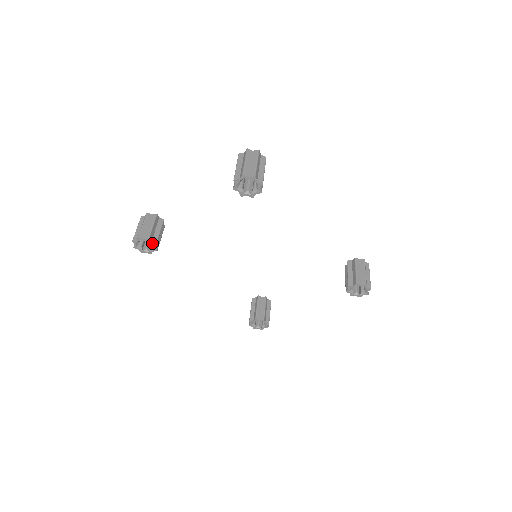
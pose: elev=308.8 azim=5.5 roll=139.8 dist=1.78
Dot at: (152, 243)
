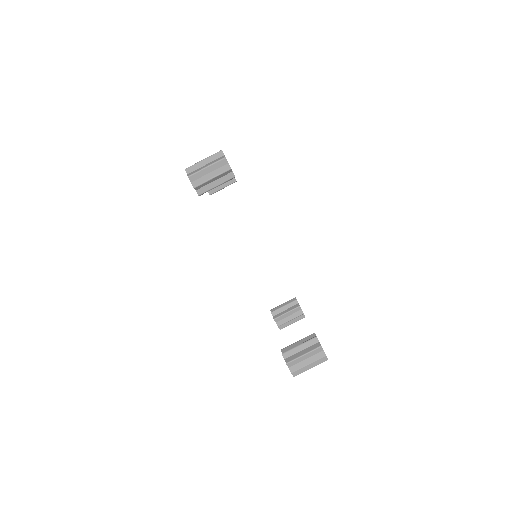
Dot at: occluded
